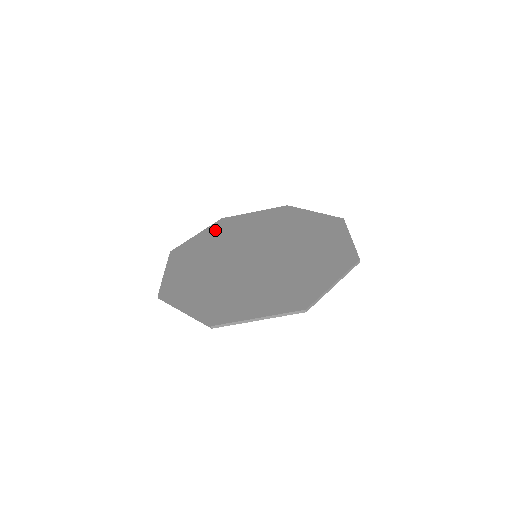
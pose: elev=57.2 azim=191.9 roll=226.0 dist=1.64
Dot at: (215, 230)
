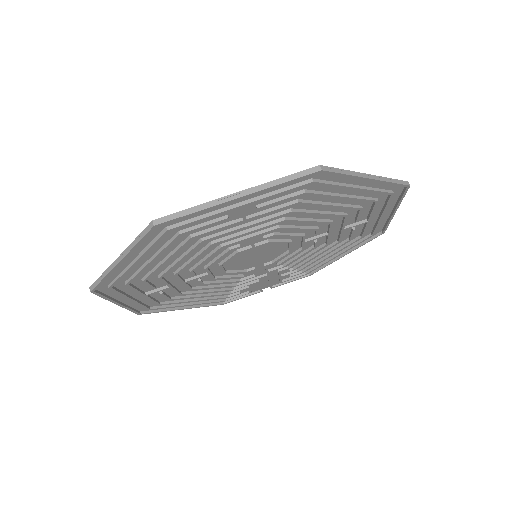
Dot at: (282, 277)
